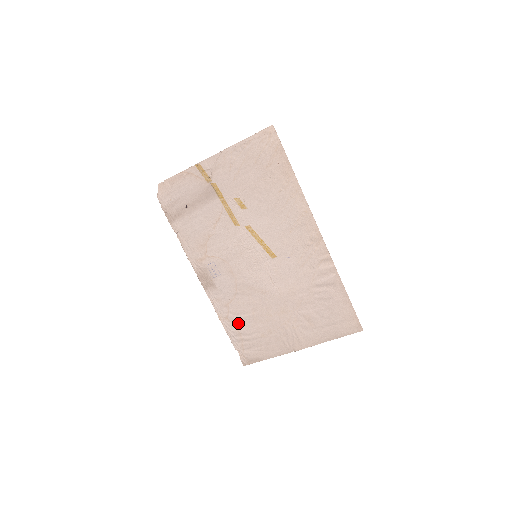
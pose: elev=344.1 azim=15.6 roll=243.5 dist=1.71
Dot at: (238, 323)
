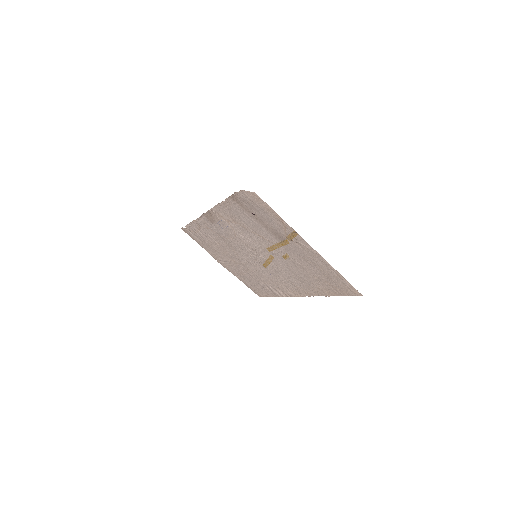
Dot at: (203, 232)
